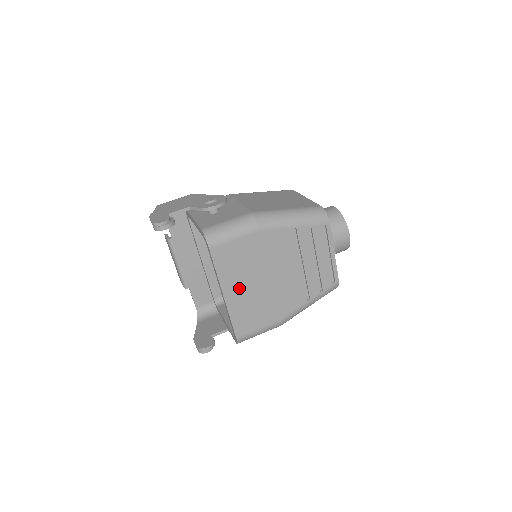
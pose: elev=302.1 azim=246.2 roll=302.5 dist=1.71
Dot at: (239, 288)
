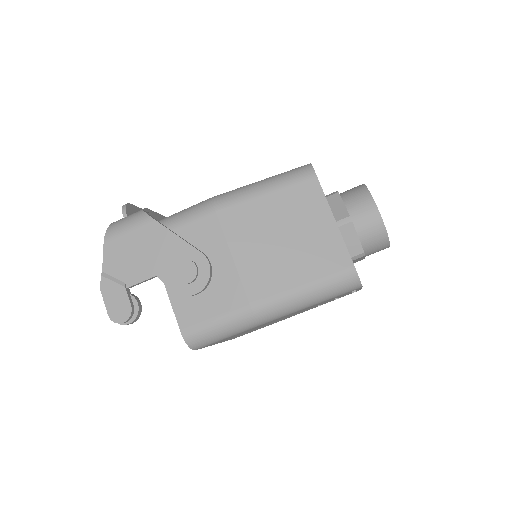
Dot at: (236, 336)
